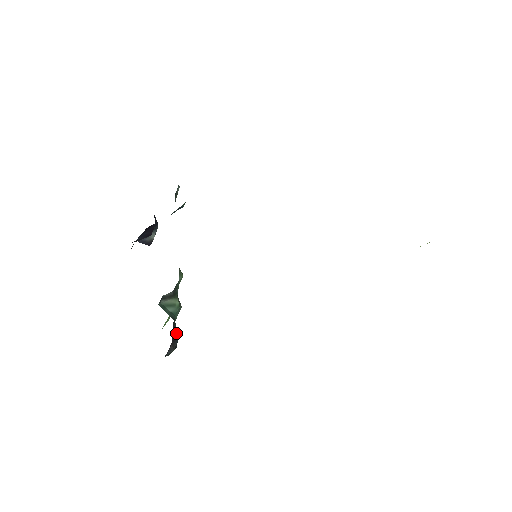
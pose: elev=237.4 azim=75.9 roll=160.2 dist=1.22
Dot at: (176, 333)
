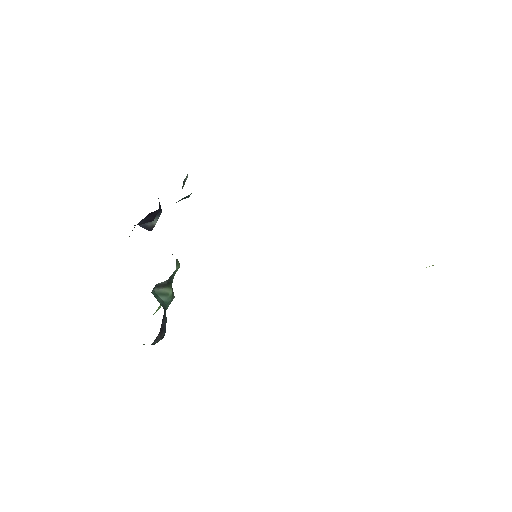
Dot at: (165, 323)
